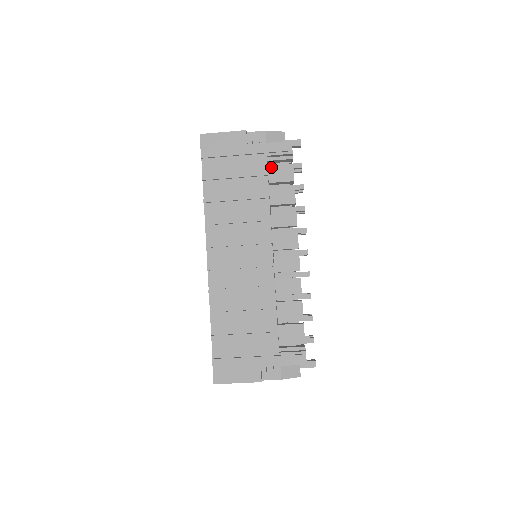
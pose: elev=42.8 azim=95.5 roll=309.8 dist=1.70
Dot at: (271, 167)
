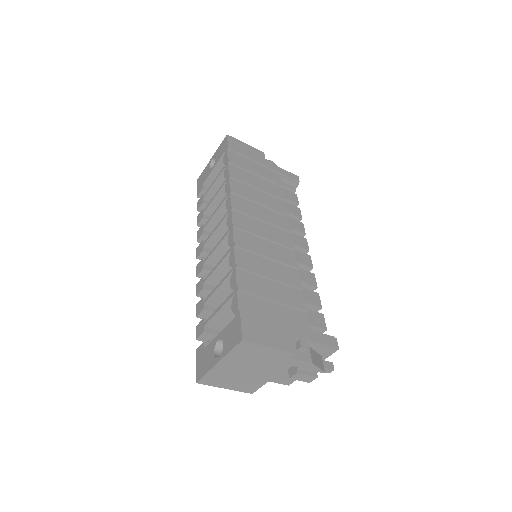
Dot at: occluded
